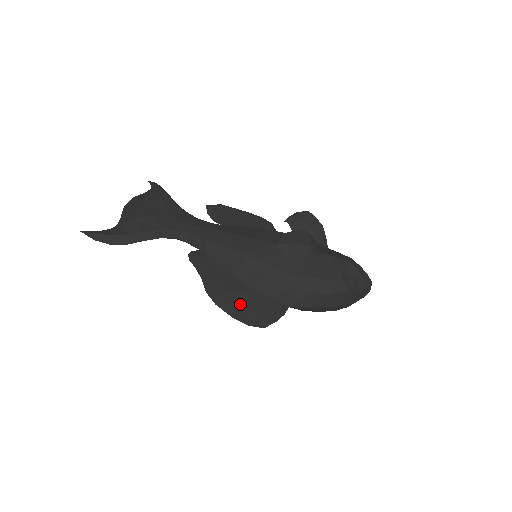
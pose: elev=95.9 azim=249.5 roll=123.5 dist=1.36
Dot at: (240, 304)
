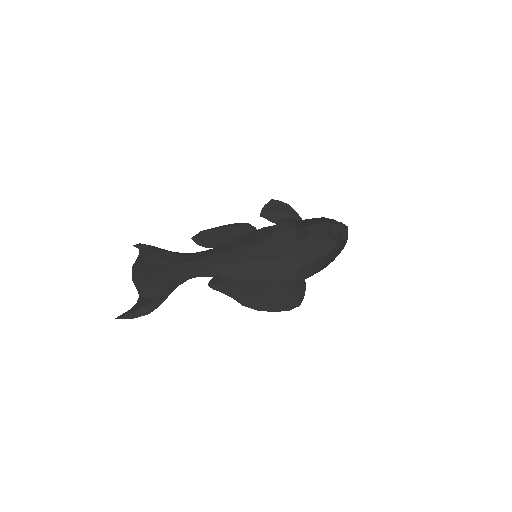
Dot at: (273, 299)
